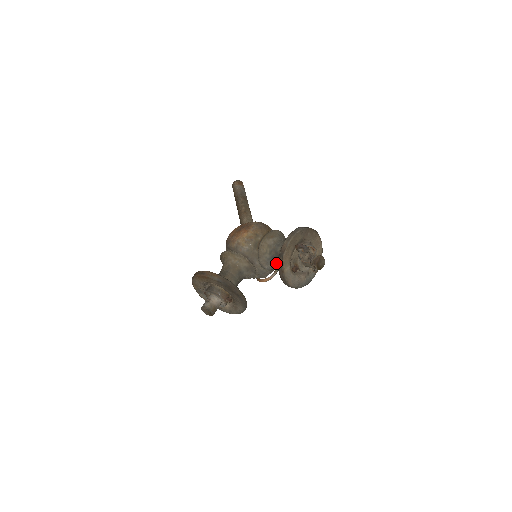
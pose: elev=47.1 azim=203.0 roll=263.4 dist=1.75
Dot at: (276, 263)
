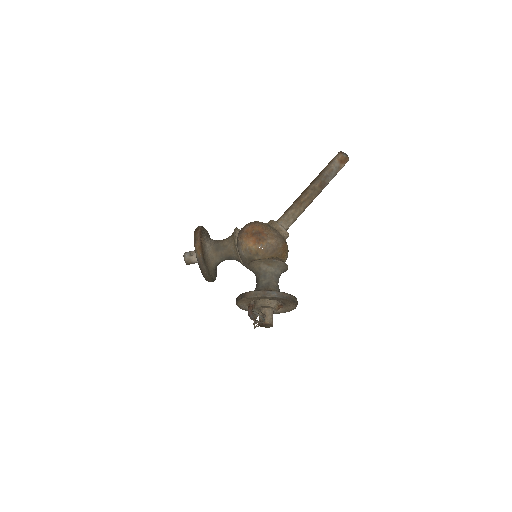
Dot at: occluded
